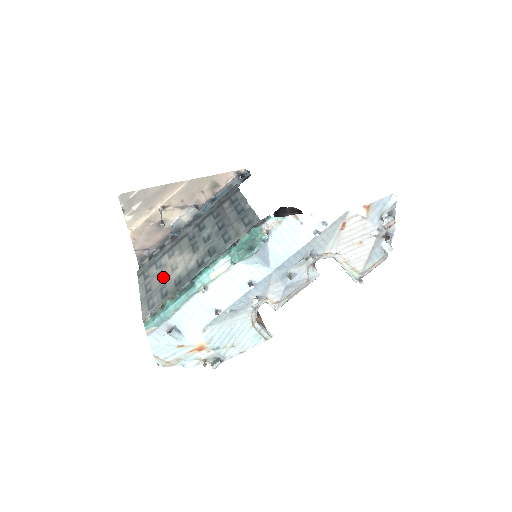
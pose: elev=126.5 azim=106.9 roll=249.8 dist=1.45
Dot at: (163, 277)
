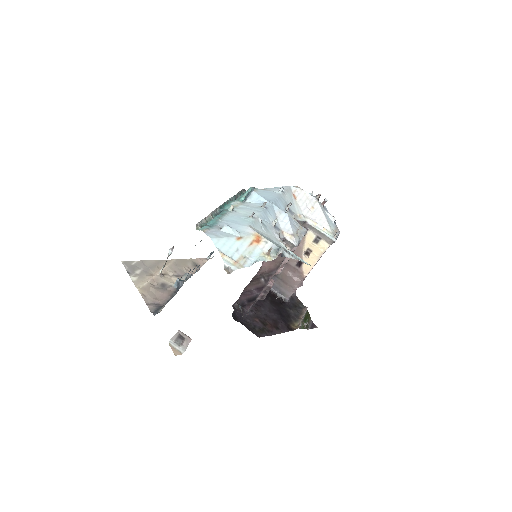
Dot at: occluded
